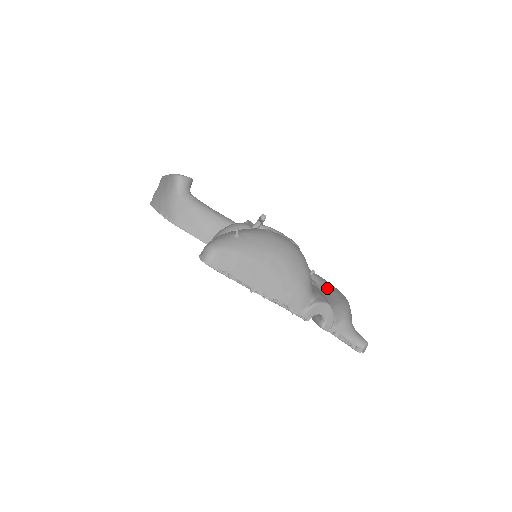
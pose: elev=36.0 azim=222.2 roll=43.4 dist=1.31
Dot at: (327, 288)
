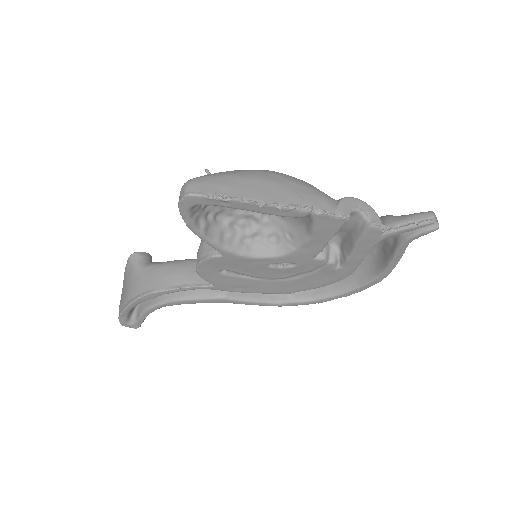
Dot at: occluded
